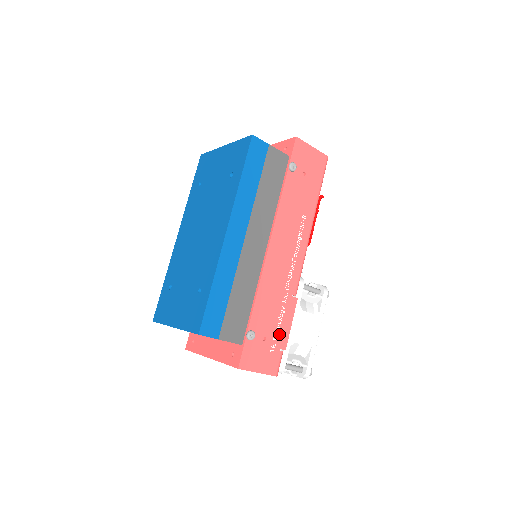
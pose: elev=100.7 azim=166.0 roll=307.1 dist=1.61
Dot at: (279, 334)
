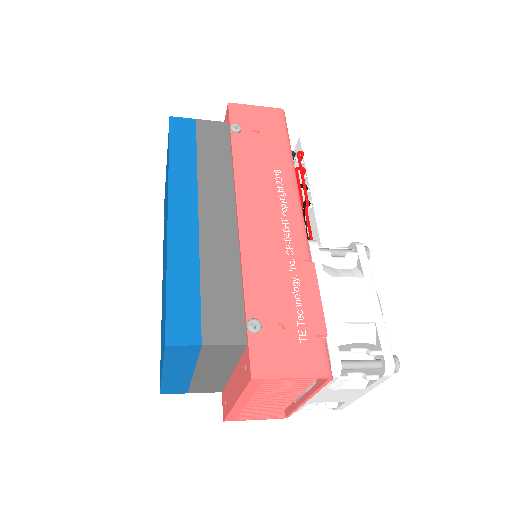
Dot at: (304, 315)
